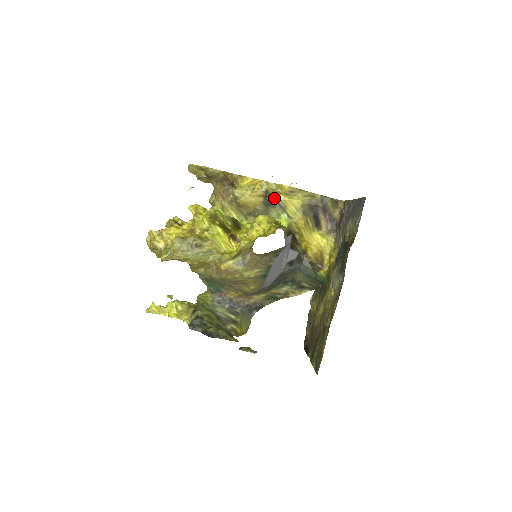
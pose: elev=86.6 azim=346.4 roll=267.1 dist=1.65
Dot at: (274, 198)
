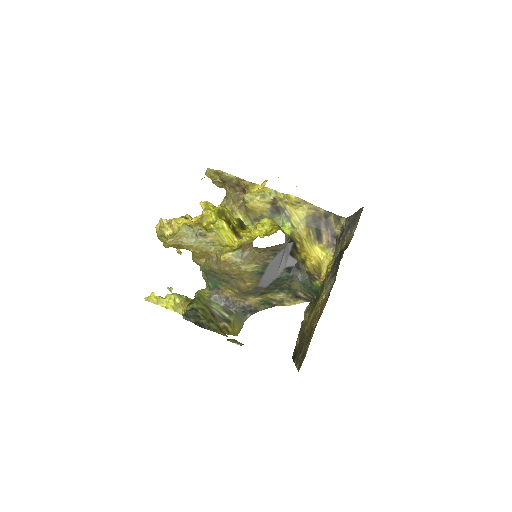
Dot at: (280, 206)
